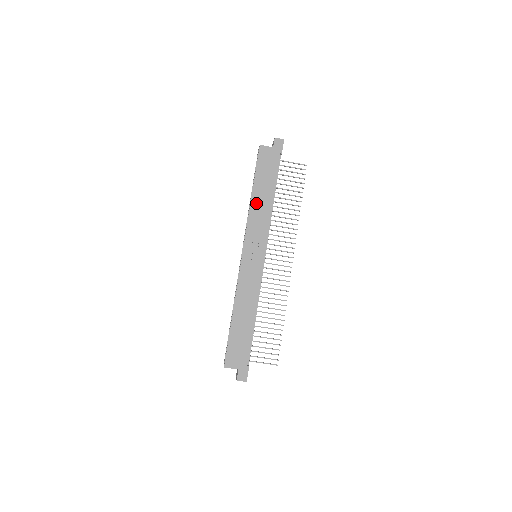
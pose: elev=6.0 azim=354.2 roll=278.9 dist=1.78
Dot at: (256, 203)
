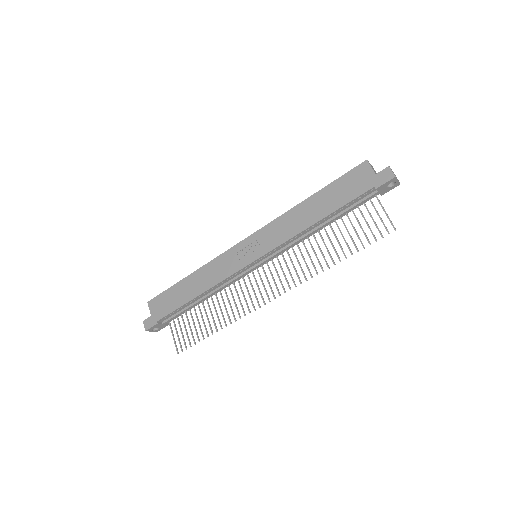
Dot at: (300, 210)
